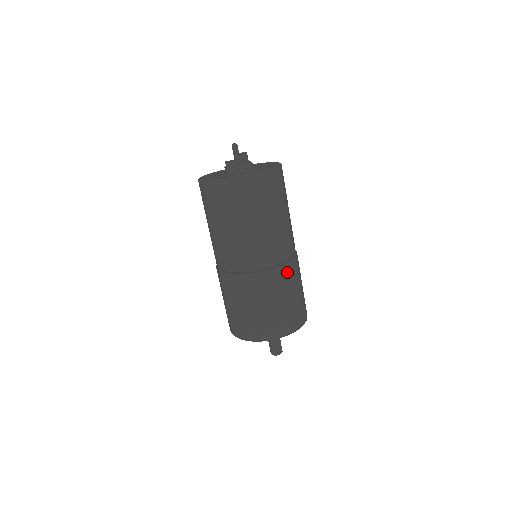
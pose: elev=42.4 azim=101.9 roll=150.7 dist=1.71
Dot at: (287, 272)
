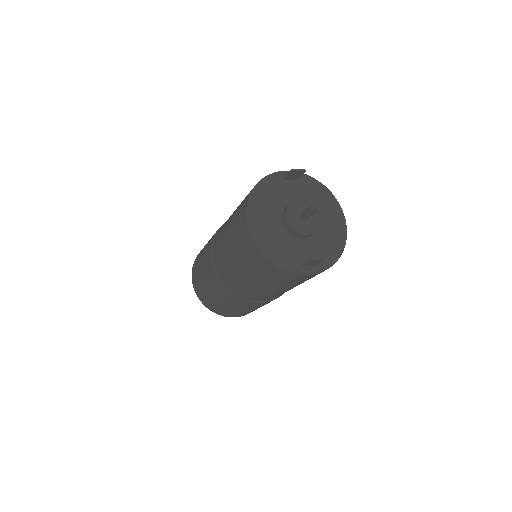
Dot at: occluded
